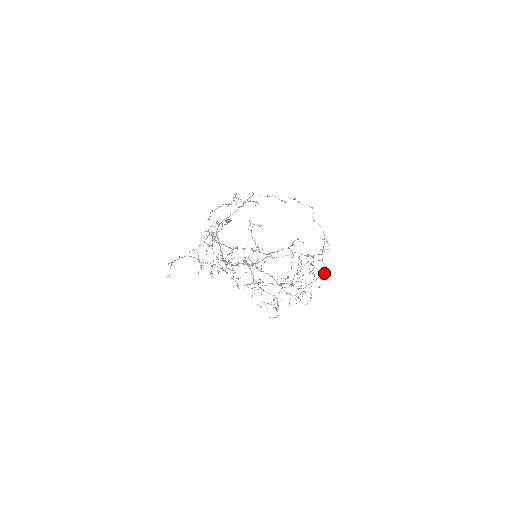
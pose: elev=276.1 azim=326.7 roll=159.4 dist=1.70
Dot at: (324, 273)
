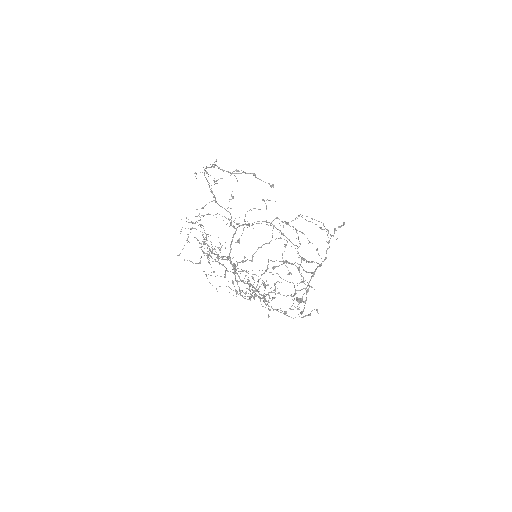
Dot at: (299, 267)
